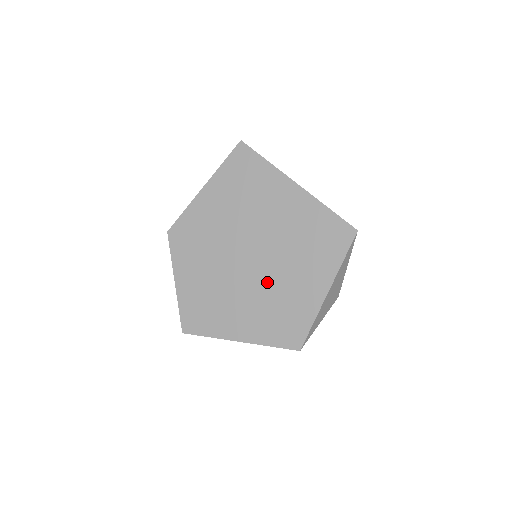
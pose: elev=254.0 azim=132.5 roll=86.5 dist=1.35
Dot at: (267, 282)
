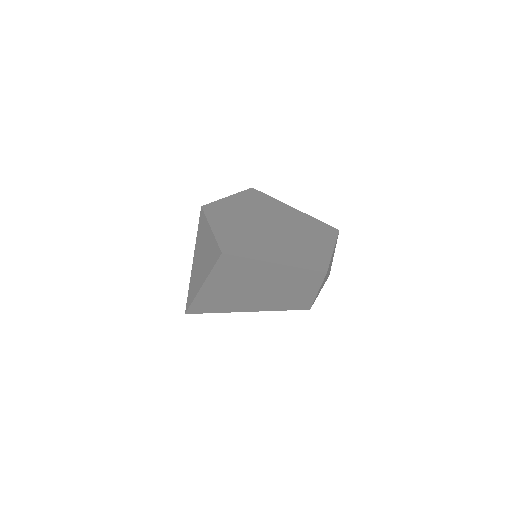
Dot at: (289, 239)
